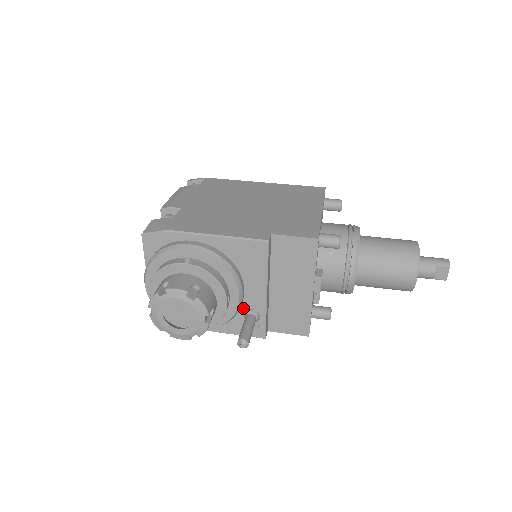
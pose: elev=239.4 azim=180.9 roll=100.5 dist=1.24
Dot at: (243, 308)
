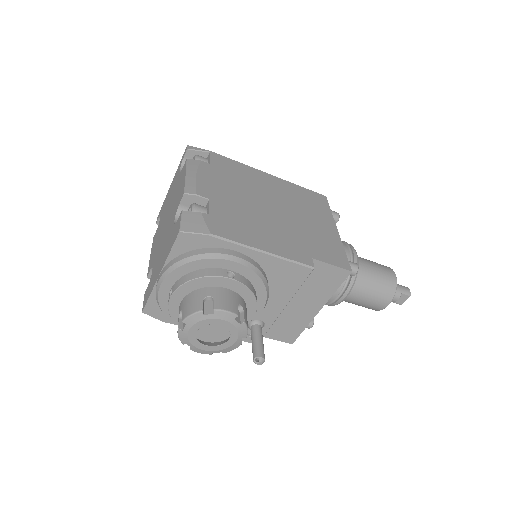
Dot at: occluded
